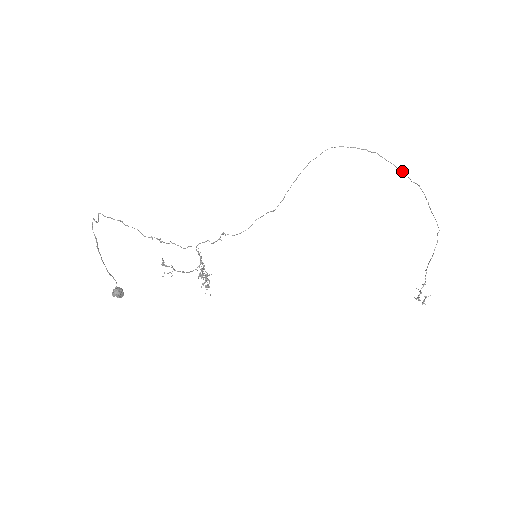
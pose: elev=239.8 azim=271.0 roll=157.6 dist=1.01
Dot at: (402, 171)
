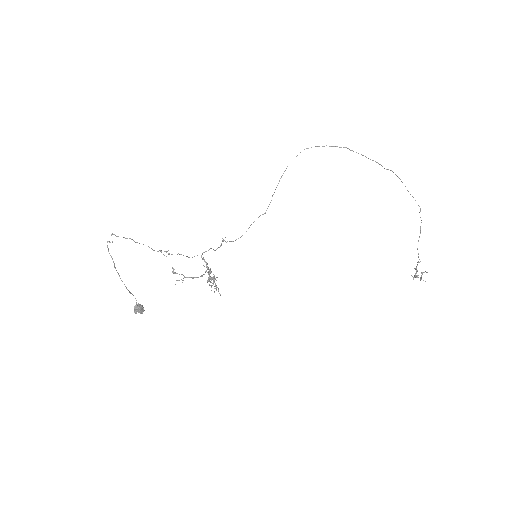
Dot at: occluded
